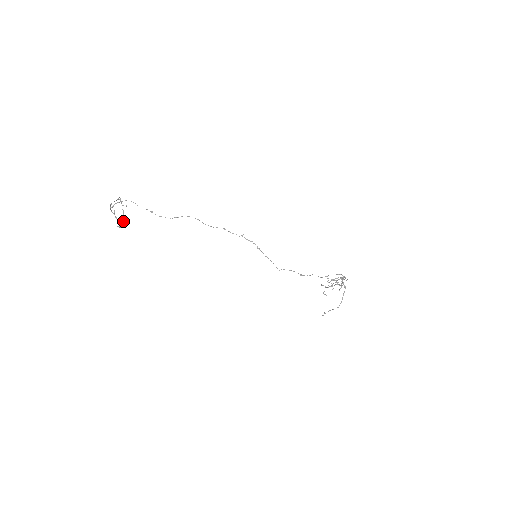
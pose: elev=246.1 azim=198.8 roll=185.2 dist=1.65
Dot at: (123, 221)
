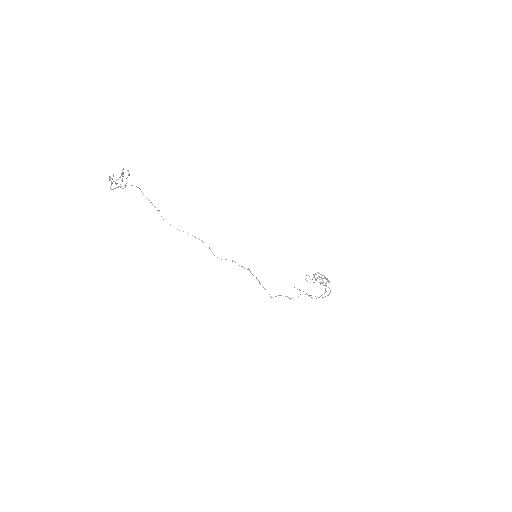
Dot at: (122, 181)
